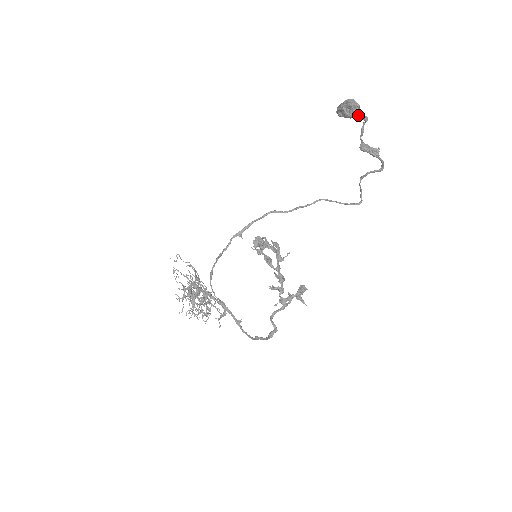
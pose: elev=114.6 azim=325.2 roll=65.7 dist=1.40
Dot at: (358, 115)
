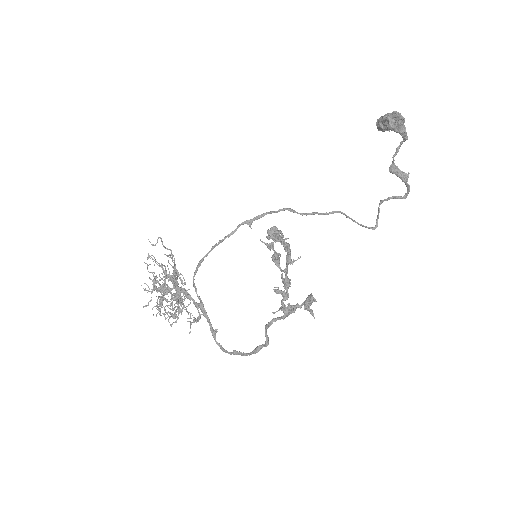
Dot at: (400, 130)
